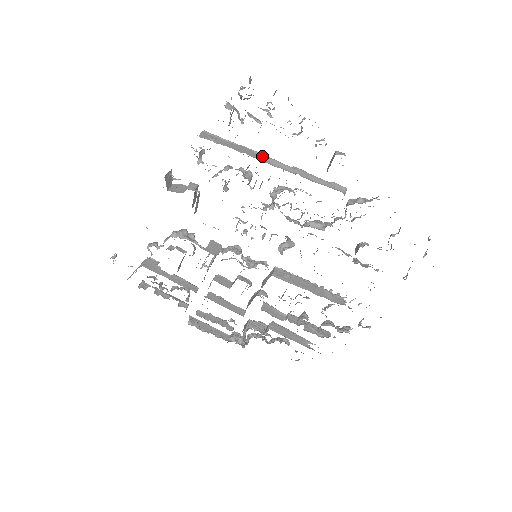
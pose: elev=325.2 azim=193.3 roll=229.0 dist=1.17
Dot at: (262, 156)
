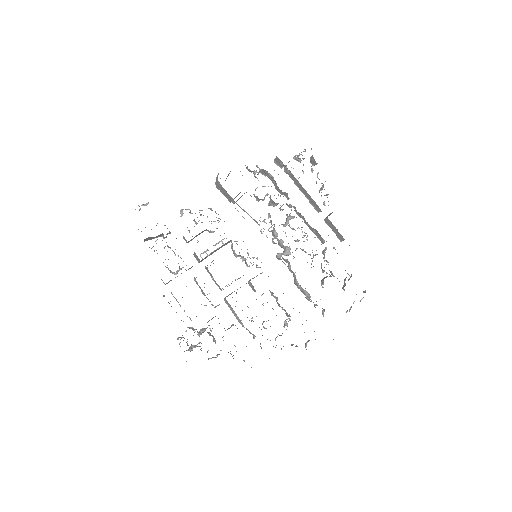
Dot at: occluded
